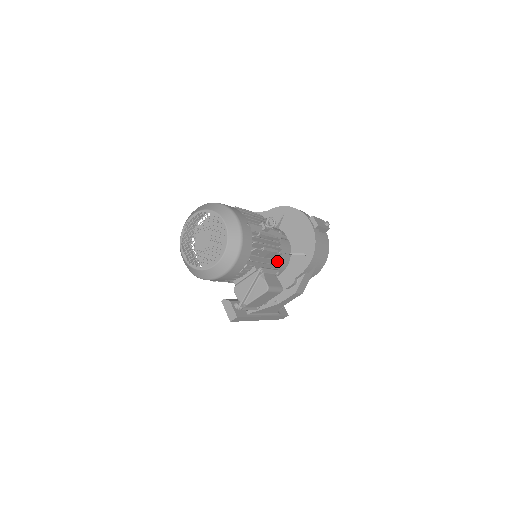
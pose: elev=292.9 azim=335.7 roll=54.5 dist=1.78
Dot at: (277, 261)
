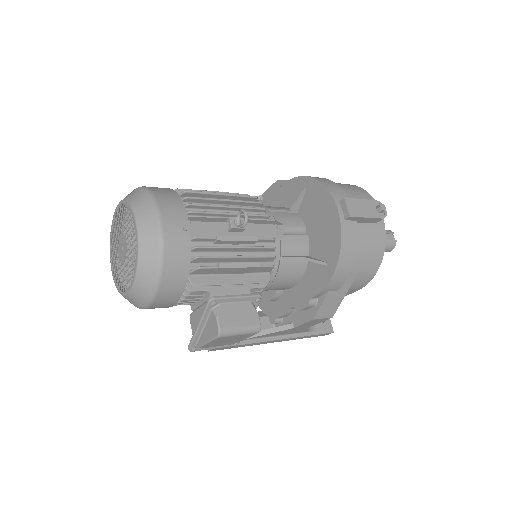
Dot at: (269, 275)
